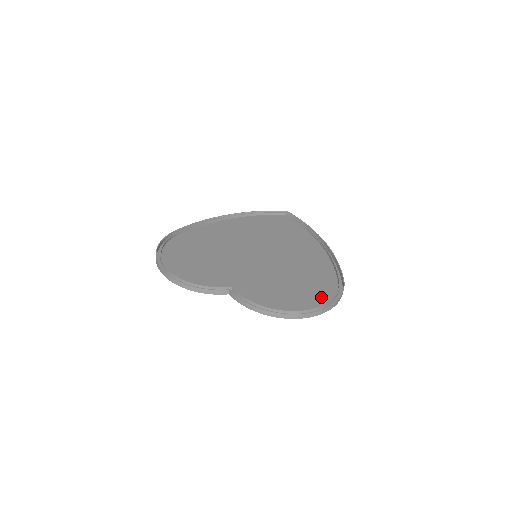
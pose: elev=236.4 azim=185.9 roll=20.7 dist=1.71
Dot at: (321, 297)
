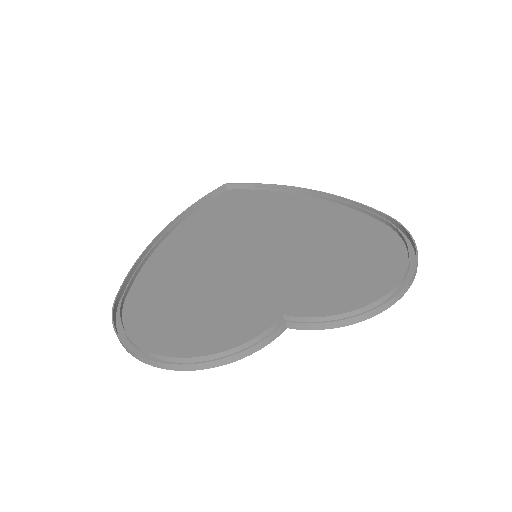
Dot at: (391, 251)
